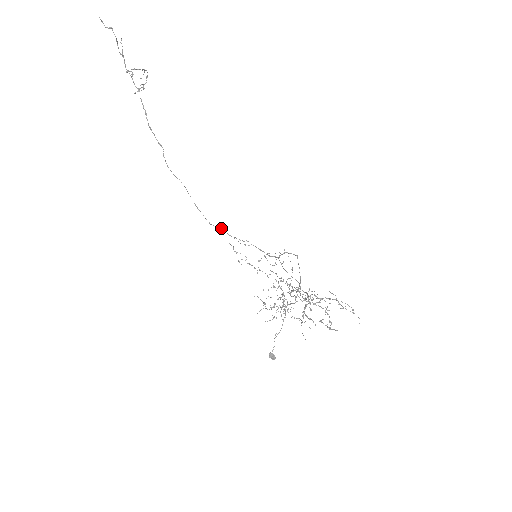
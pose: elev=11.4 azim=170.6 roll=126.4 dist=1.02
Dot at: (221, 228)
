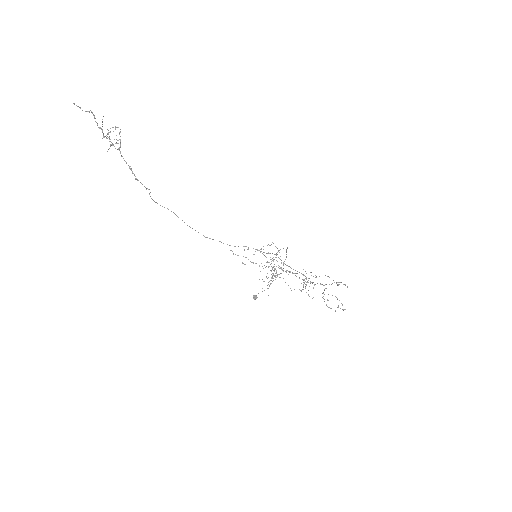
Dot at: (220, 241)
